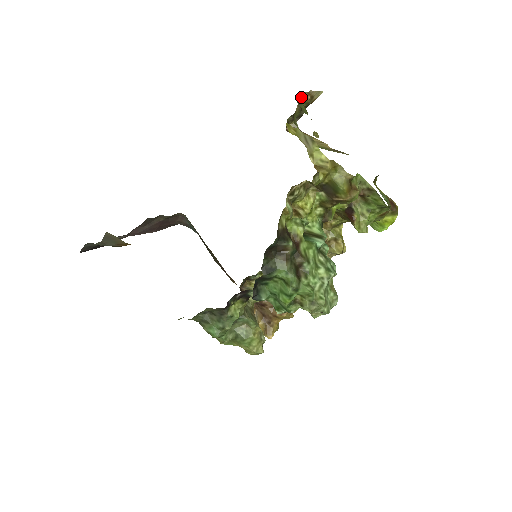
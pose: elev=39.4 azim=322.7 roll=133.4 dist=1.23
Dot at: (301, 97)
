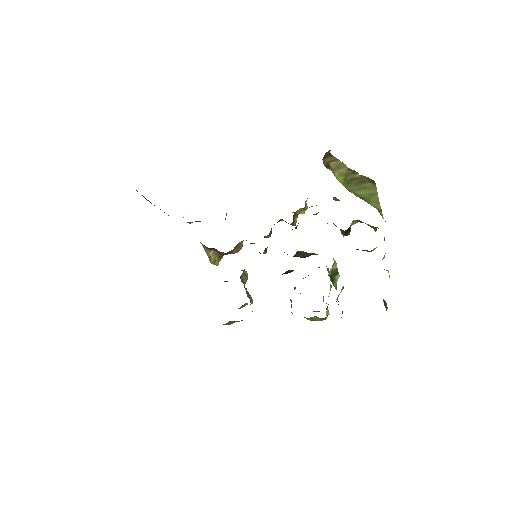
Dot at: occluded
